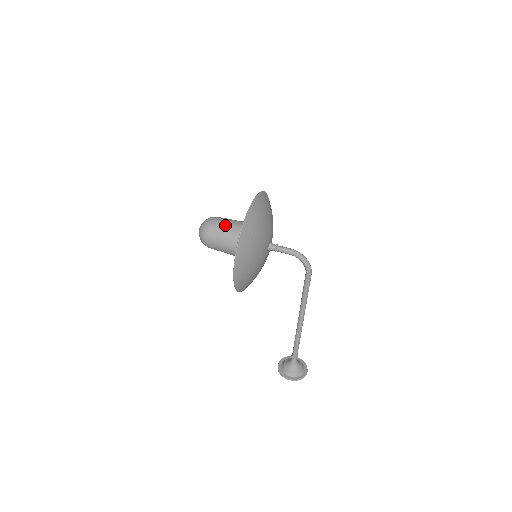
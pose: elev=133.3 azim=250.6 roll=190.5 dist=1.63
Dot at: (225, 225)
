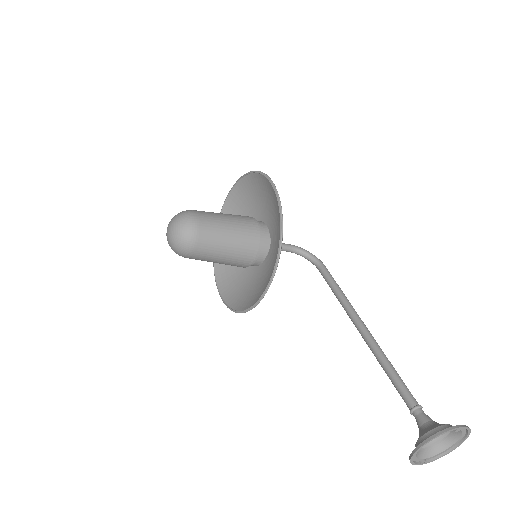
Dot at: occluded
